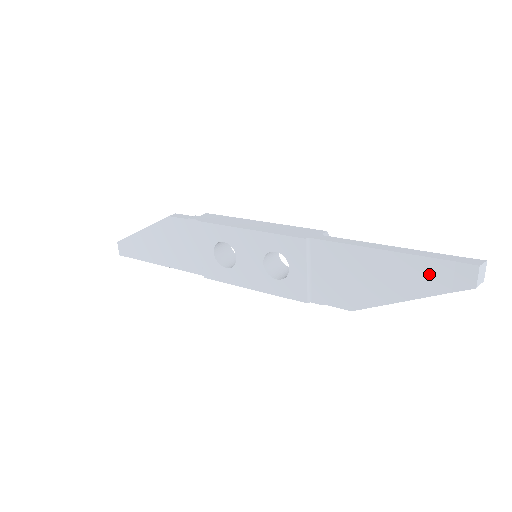
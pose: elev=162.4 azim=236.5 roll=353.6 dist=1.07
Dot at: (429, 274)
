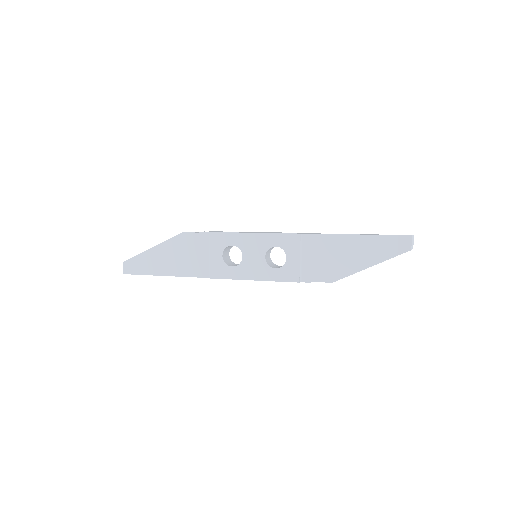
Dot at: (383, 246)
